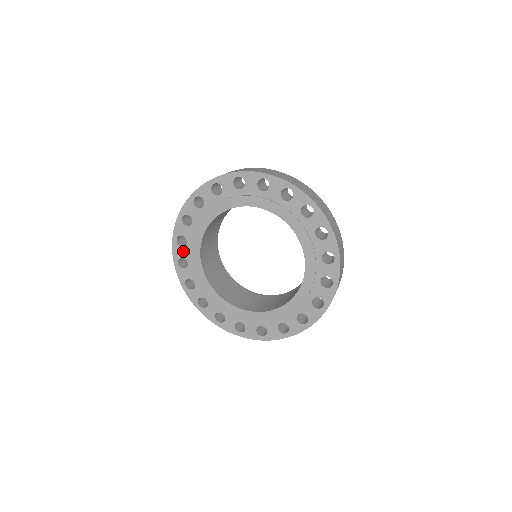
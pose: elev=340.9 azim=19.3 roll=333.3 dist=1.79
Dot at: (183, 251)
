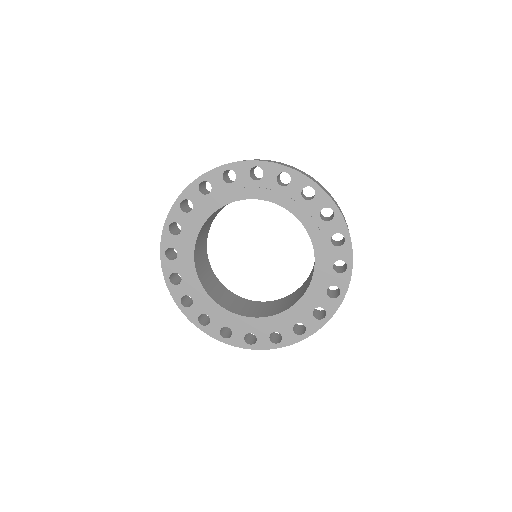
Dot at: (198, 197)
